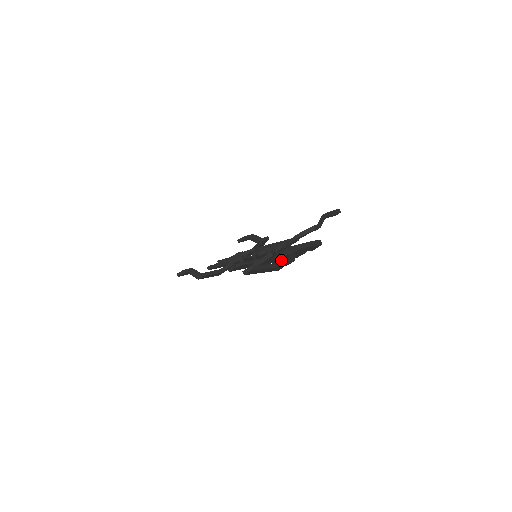
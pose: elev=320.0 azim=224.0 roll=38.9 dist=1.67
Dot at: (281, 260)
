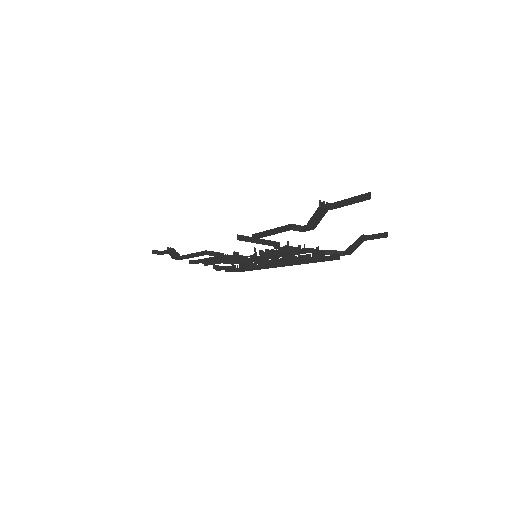
Dot at: occluded
